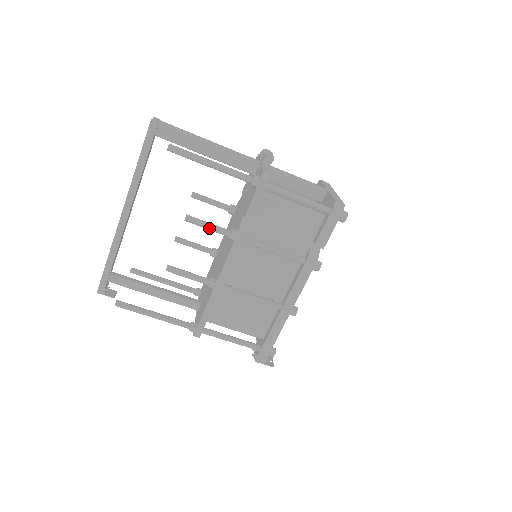
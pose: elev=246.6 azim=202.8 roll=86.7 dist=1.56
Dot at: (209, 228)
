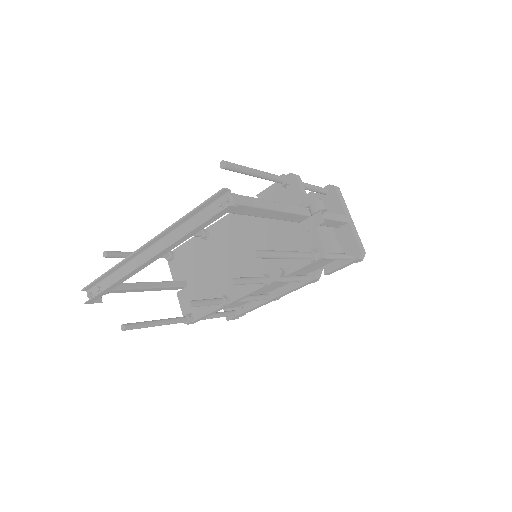
Dot at: occluded
